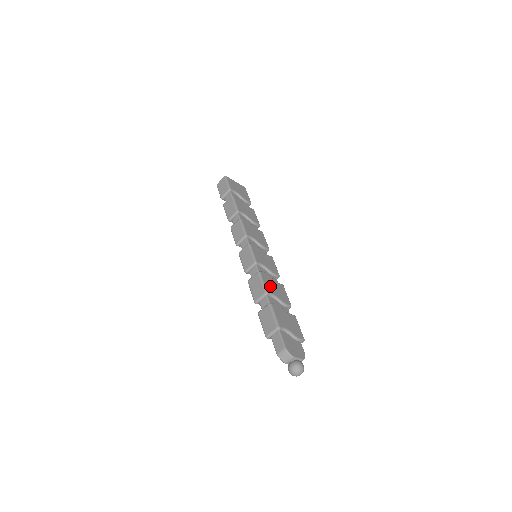
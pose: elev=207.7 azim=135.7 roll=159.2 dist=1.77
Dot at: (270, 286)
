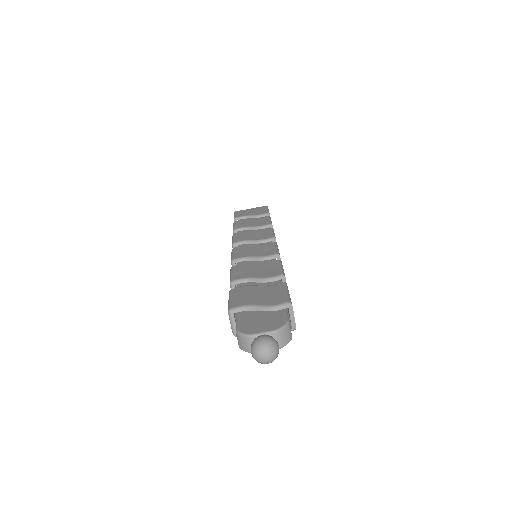
Dot at: (244, 272)
